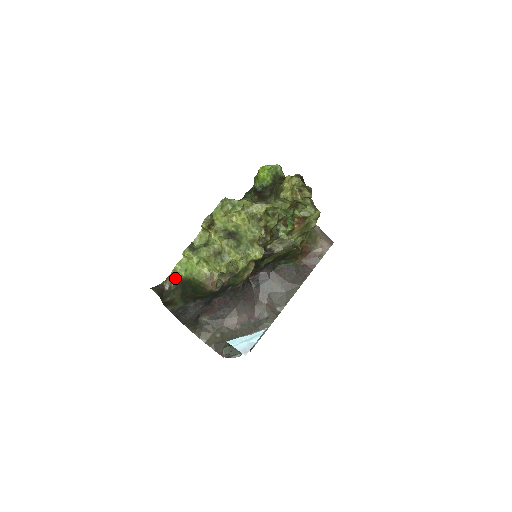
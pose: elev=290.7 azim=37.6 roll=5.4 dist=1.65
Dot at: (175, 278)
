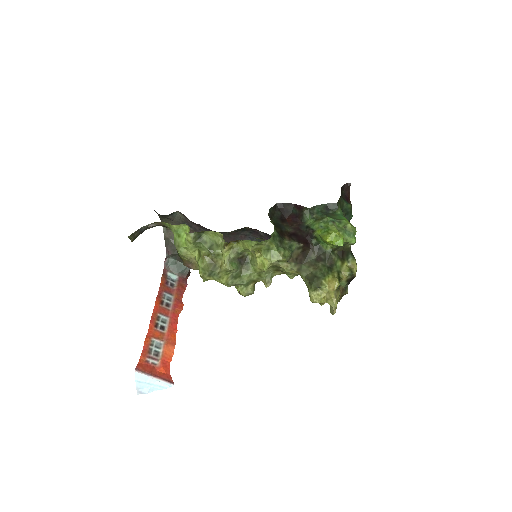
Dot at: (166, 226)
